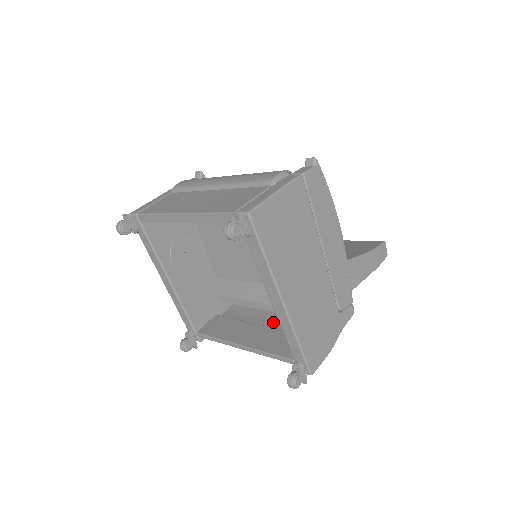
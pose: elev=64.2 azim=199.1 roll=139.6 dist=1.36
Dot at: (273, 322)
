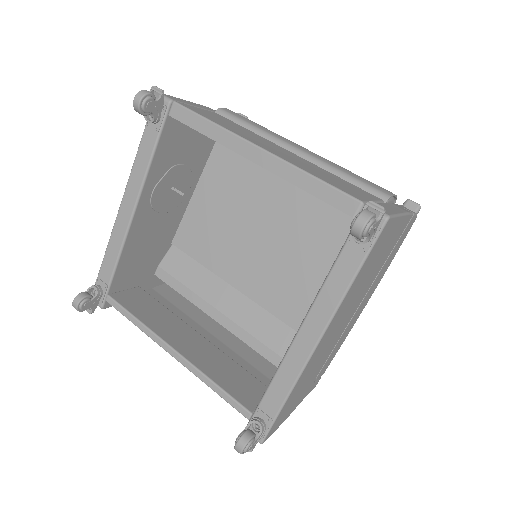
Dot at: (216, 341)
